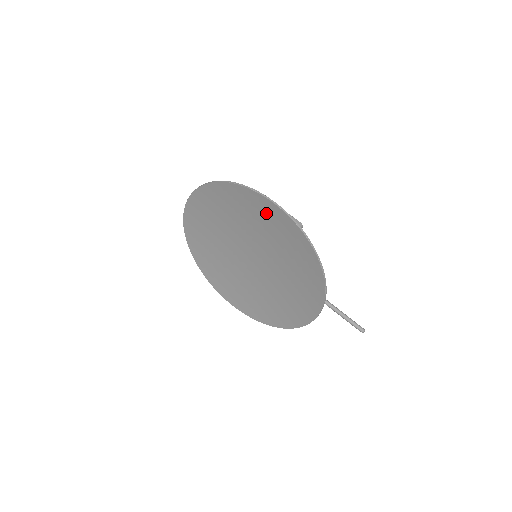
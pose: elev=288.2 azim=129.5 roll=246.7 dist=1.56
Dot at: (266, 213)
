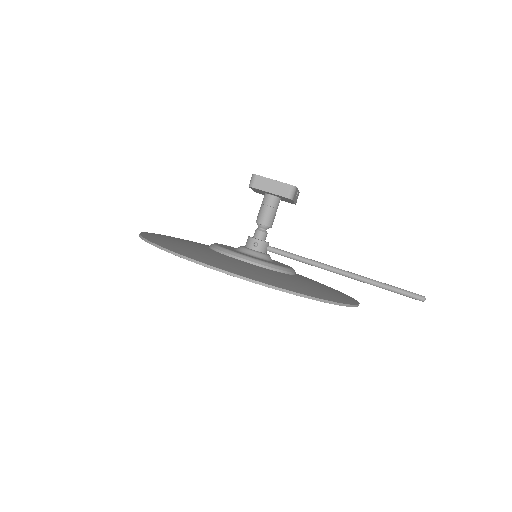
Dot at: occluded
